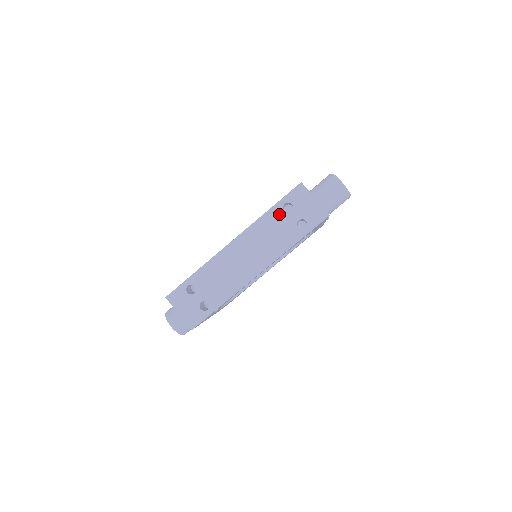
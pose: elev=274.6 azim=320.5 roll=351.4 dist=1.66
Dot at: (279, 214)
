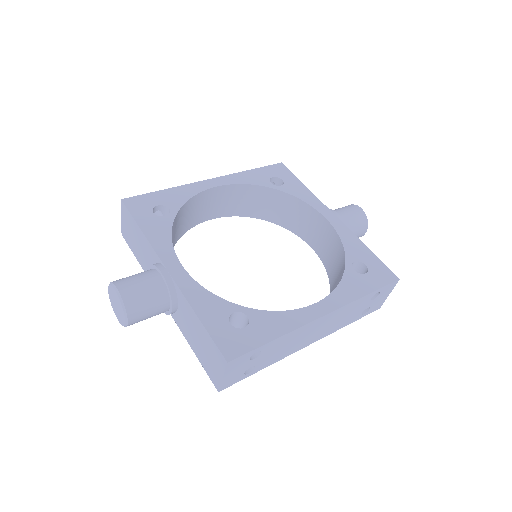
Dot at: (367, 300)
